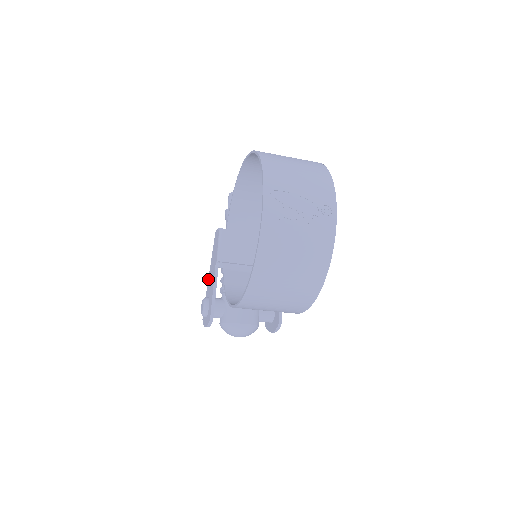
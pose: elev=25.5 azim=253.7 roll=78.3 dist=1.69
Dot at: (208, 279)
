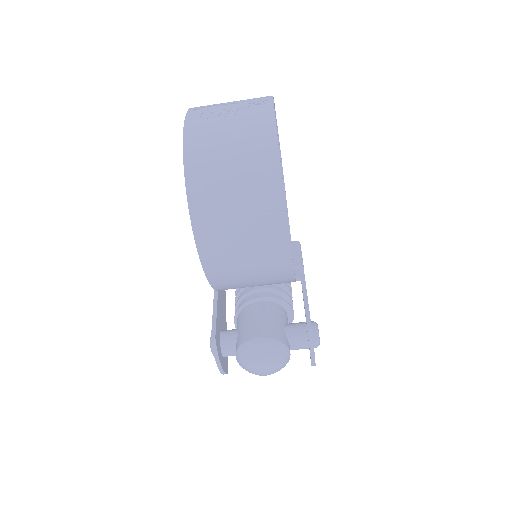
Dot at: occluded
